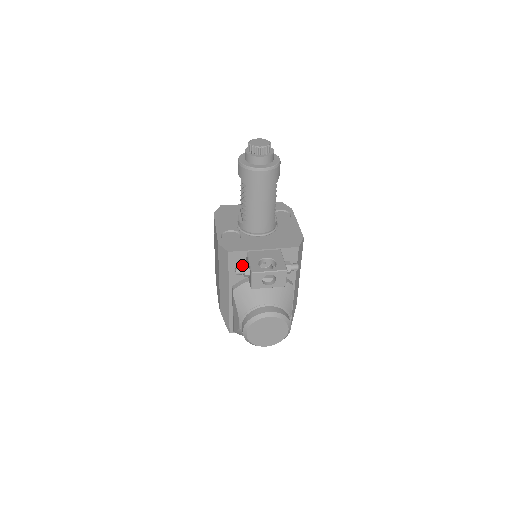
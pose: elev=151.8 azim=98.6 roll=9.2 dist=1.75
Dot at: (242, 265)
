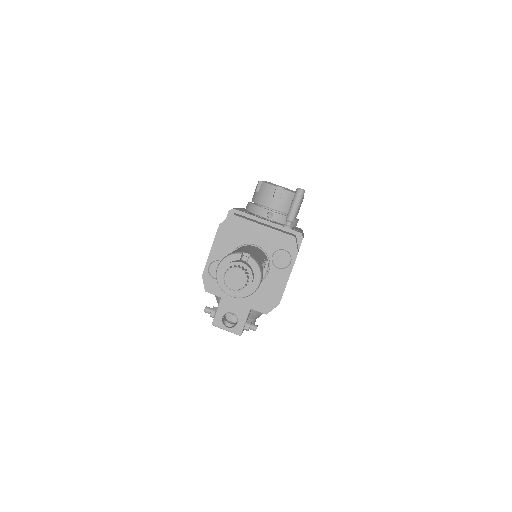
Dot at: occluded
